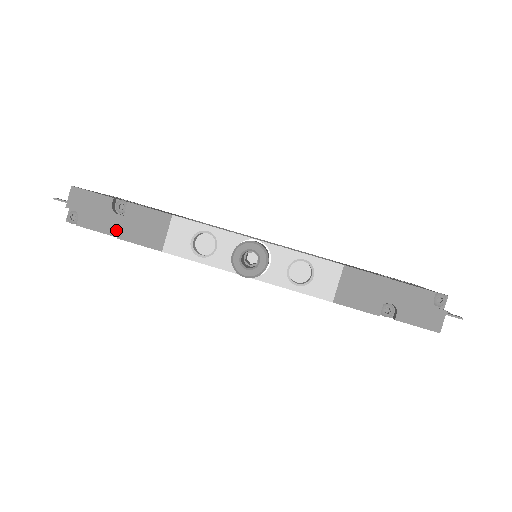
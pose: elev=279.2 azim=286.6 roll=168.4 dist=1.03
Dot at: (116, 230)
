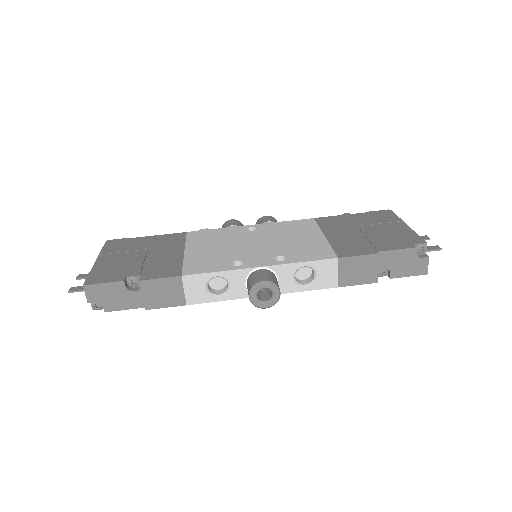
Dot at: (140, 303)
